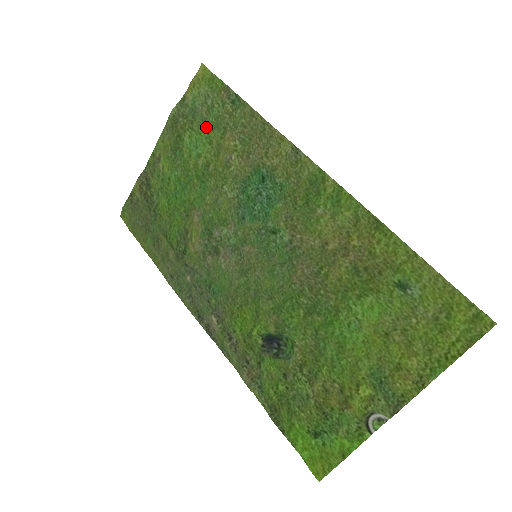
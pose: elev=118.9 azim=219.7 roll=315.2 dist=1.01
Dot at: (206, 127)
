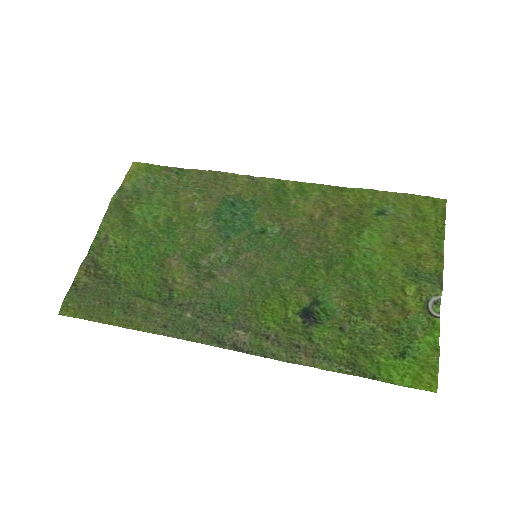
Dot at: (155, 197)
